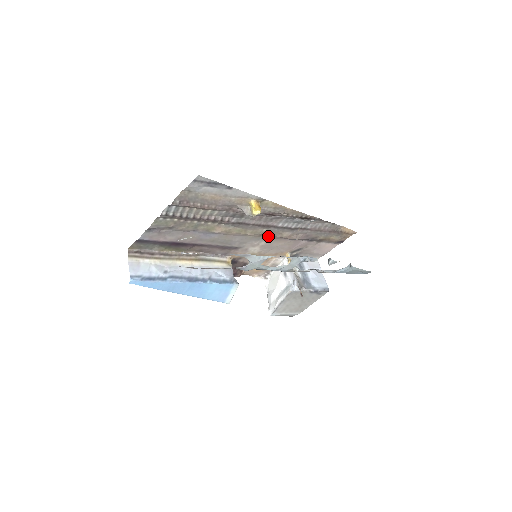
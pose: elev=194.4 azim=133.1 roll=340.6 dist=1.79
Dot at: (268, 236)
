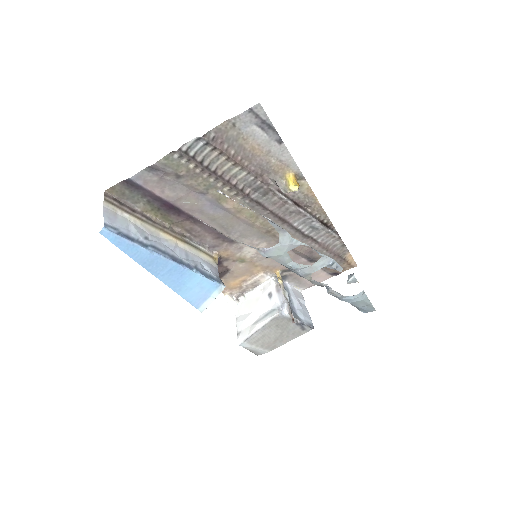
Dot at: (274, 236)
